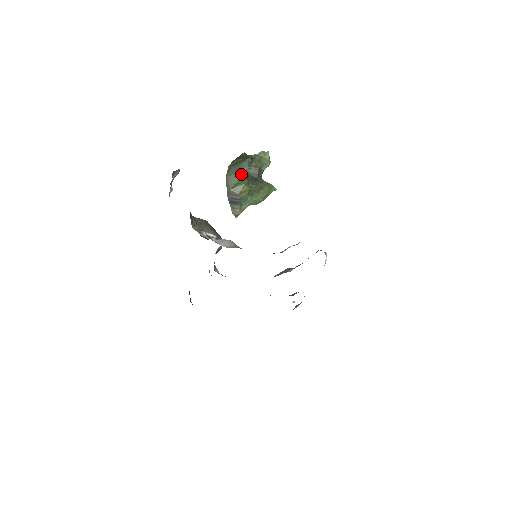
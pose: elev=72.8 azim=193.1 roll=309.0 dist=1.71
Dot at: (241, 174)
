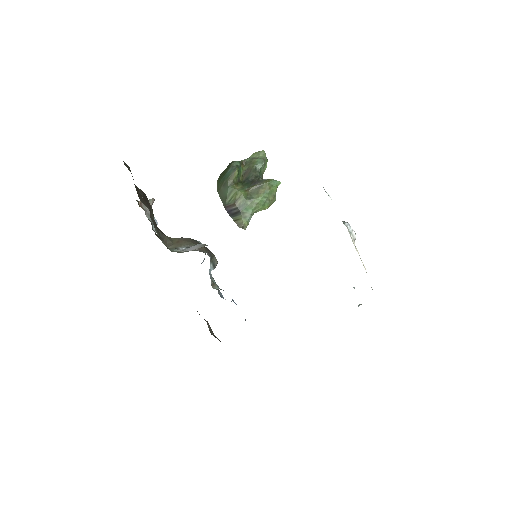
Dot at: (229, 181)
